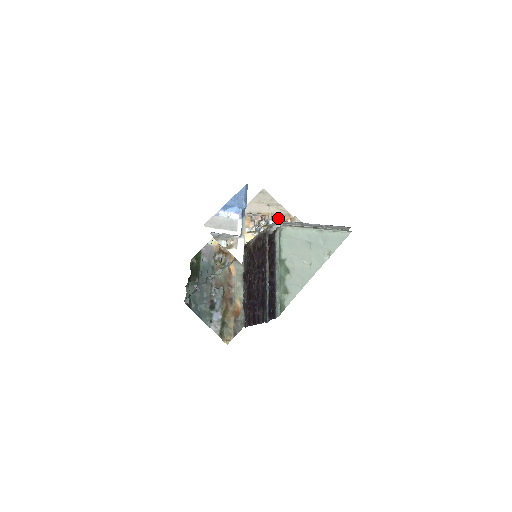
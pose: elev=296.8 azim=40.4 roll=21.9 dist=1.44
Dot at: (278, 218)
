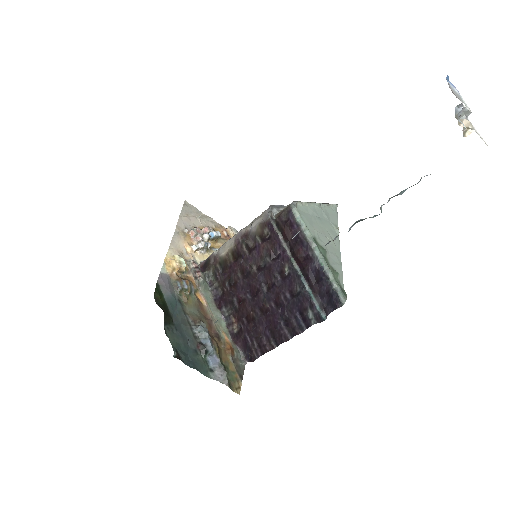
Dot at: occluded
